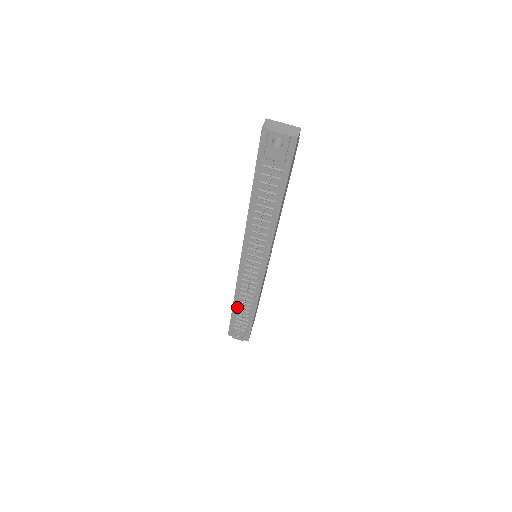
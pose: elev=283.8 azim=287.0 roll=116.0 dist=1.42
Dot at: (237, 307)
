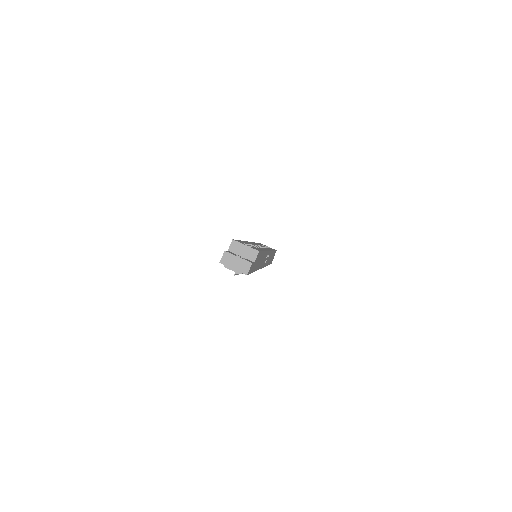
Dot at: occluded
